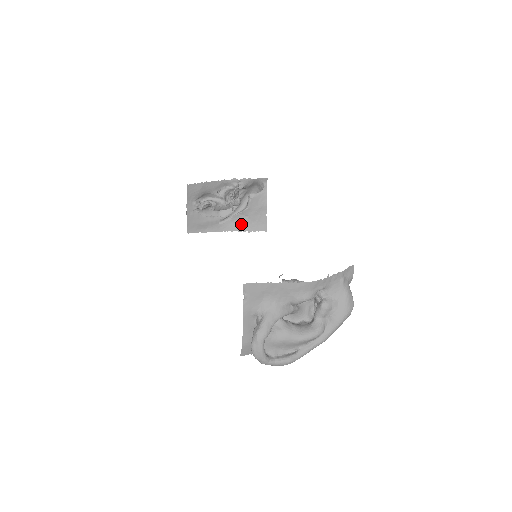
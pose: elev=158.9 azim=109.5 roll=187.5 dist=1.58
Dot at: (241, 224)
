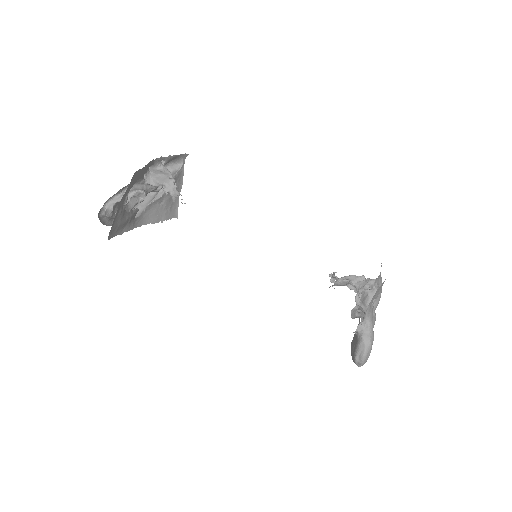
Dot at: (154, 214)
